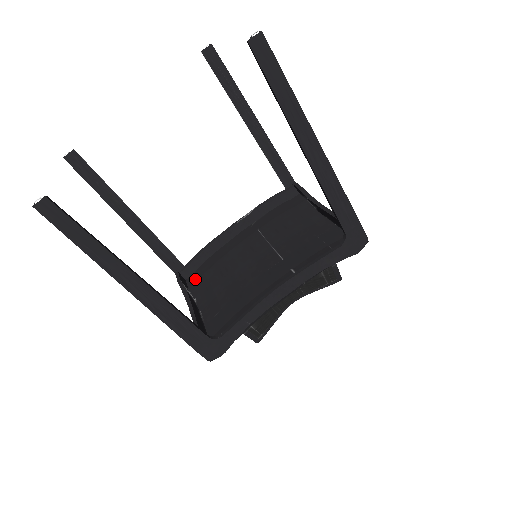
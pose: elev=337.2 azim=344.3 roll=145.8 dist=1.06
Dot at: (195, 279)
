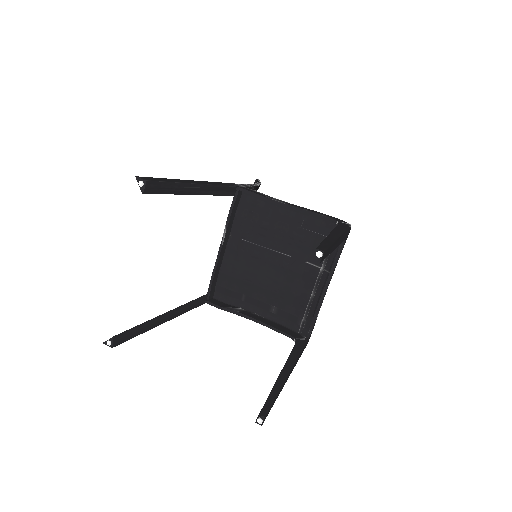
Dot at: (223, 295)
